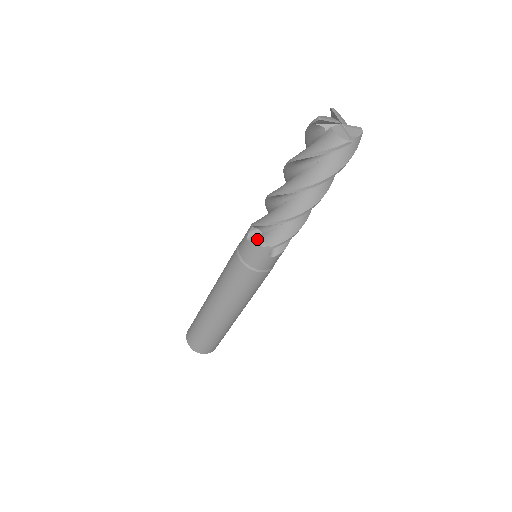
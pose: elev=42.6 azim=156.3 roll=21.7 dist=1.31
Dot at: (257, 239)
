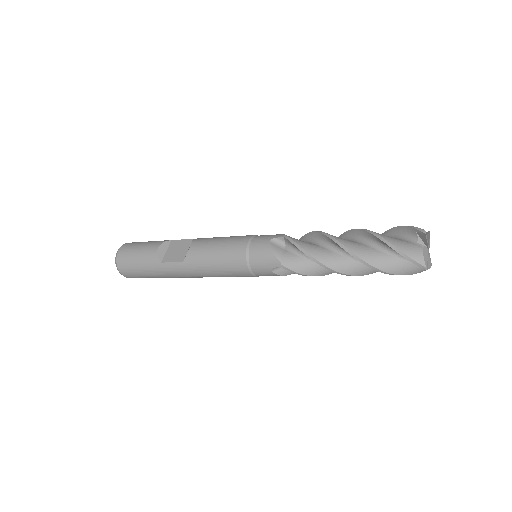
Dot at: (283, 271)
